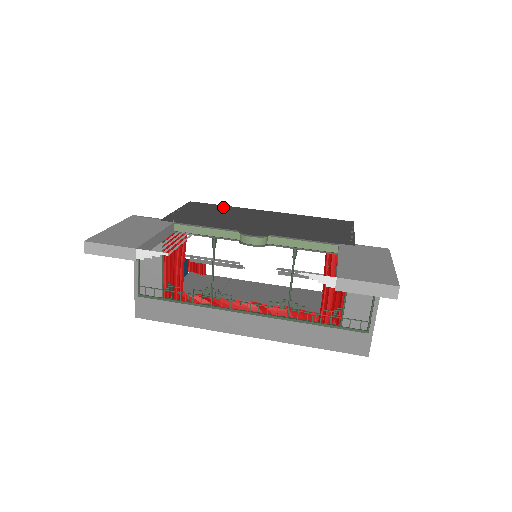
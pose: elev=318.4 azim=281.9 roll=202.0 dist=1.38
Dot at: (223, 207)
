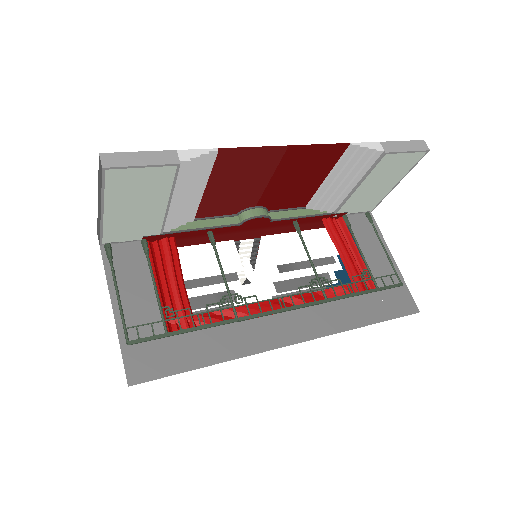
Dot at: occluded
